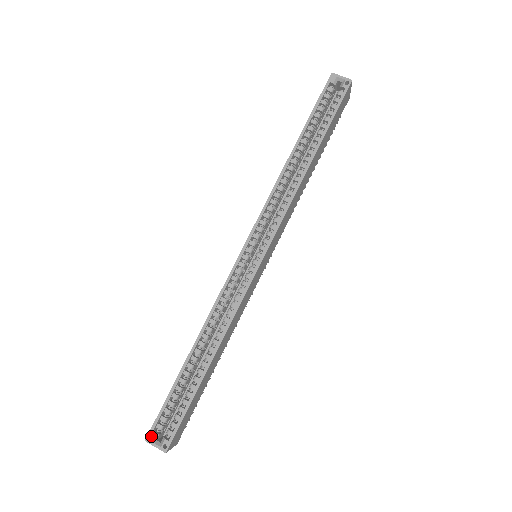
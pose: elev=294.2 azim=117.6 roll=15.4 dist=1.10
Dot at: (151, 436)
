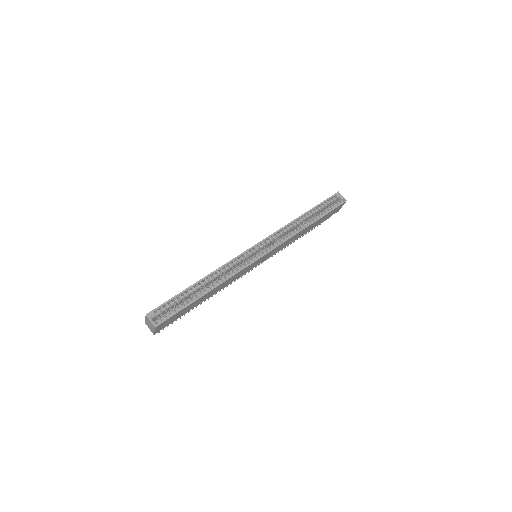
Dot at: (151, 314)
